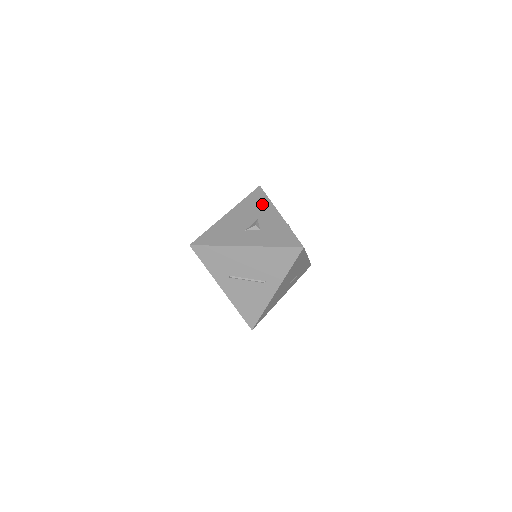
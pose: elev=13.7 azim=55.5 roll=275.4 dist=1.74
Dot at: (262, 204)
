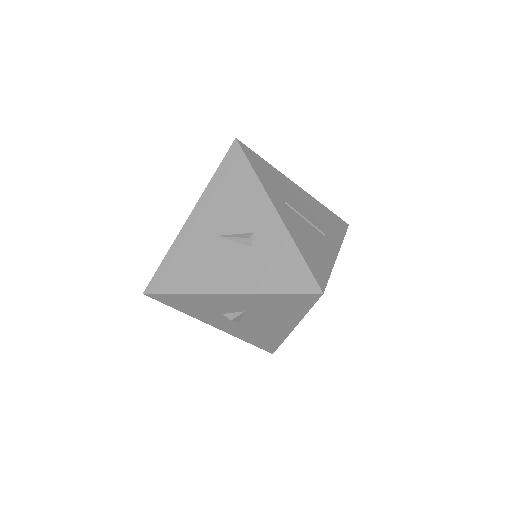
Dot at: occluded
